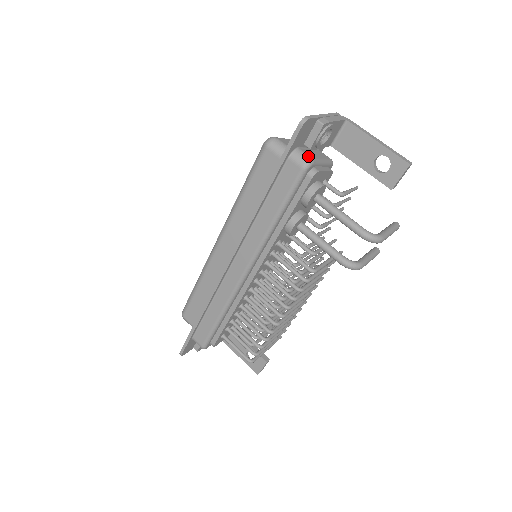
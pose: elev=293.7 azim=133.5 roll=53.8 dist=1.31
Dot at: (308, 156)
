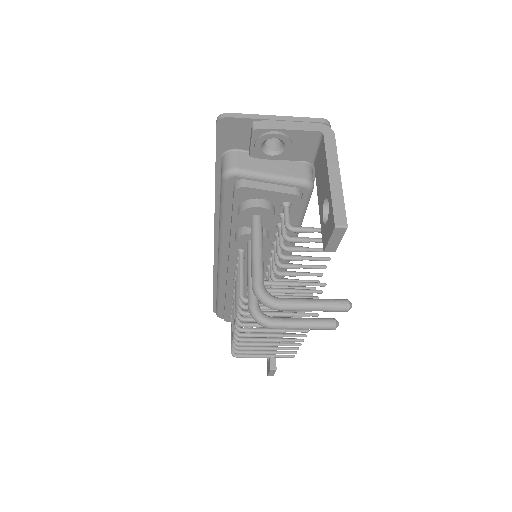
Dot at: (234, 163)
